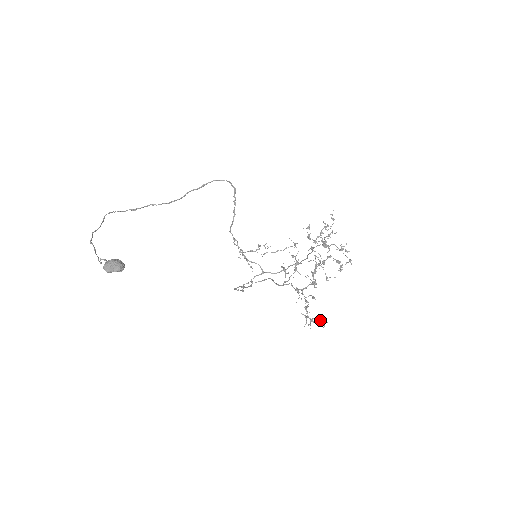
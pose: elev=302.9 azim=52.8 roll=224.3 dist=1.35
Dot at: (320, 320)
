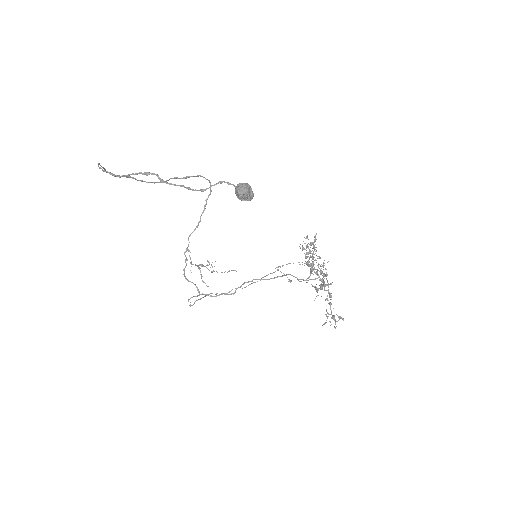
Dot at: (341, 317)
